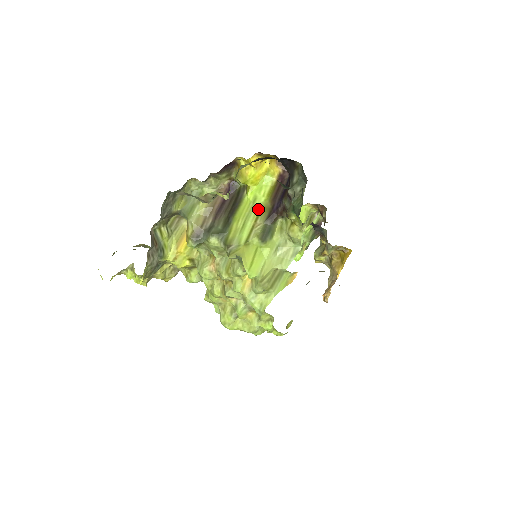
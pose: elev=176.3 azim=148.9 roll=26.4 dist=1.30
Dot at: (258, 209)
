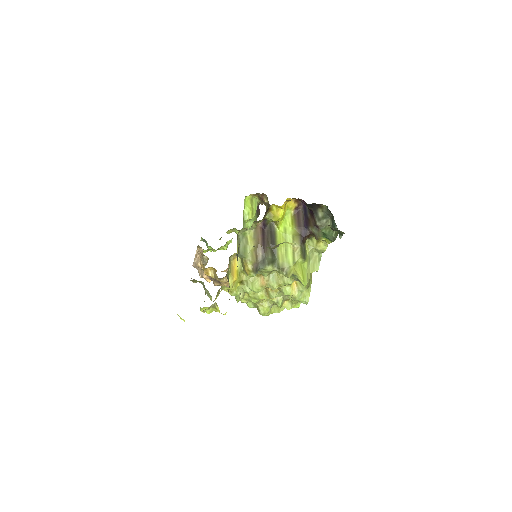
Dot at: (291, 237)
